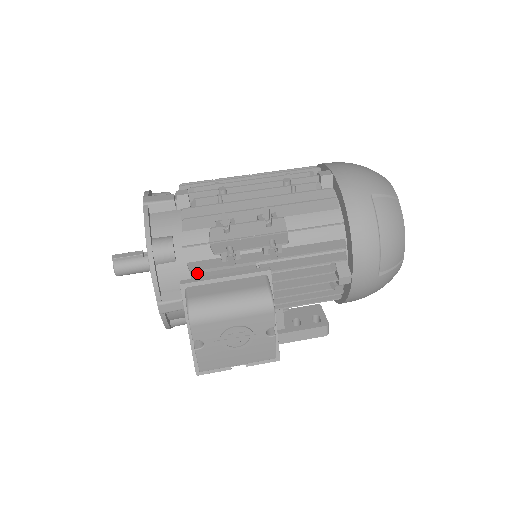
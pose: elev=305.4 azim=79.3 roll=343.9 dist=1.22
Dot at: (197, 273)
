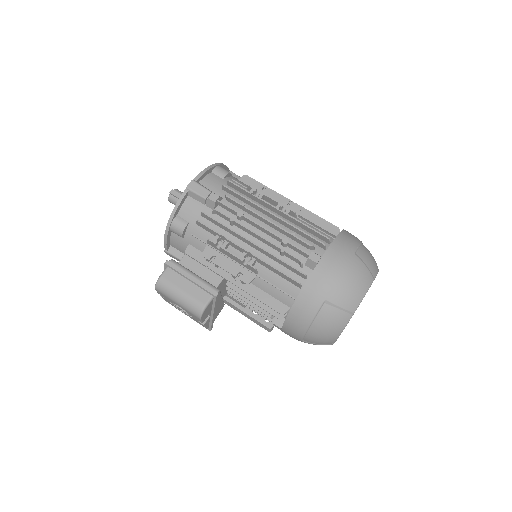
Dot at: (189, 256)
